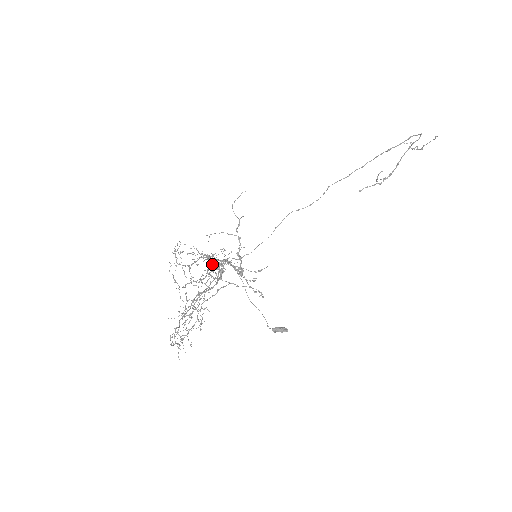
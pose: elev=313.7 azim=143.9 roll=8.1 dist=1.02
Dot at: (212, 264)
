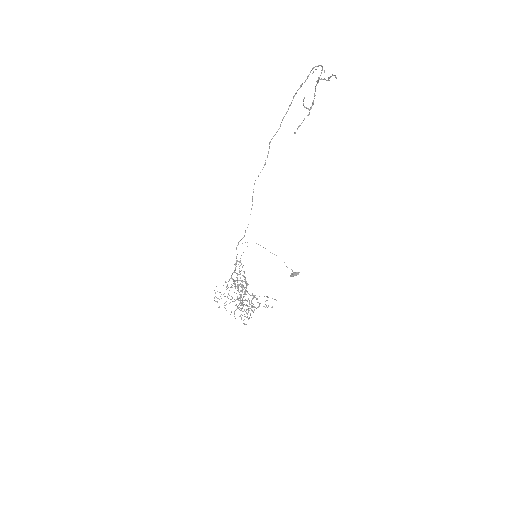
Dot at: occluded
